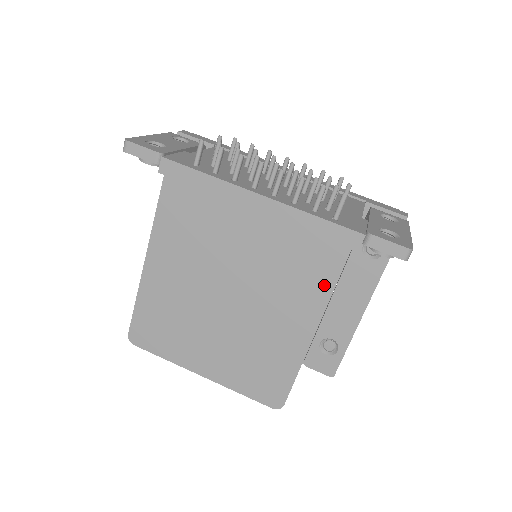
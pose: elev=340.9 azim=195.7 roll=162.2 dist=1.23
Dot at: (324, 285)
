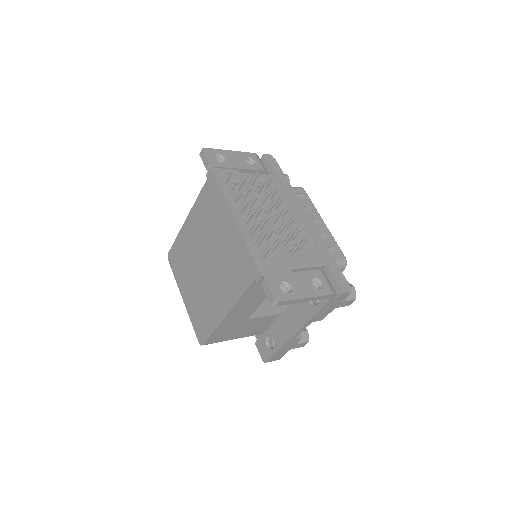
Dot at: (239, 290)
